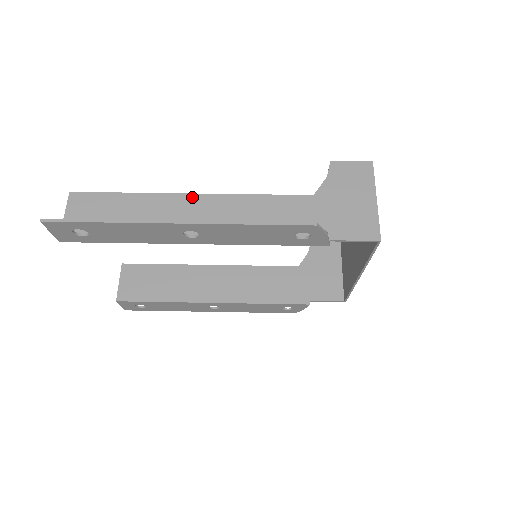
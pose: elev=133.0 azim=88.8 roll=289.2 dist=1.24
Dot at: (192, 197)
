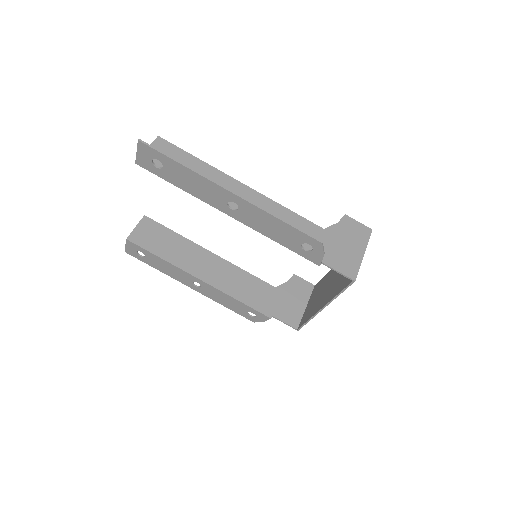
Dot at: (241, 185)
